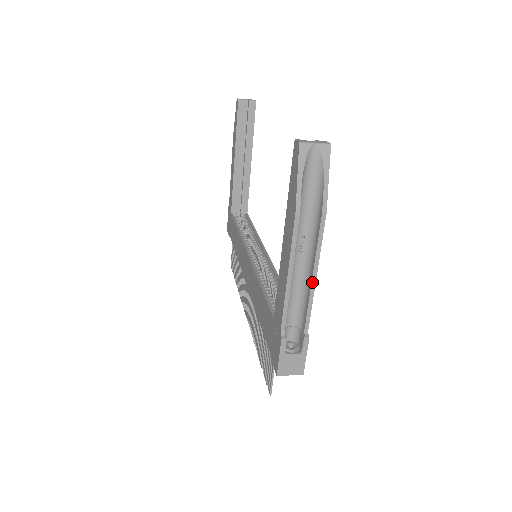
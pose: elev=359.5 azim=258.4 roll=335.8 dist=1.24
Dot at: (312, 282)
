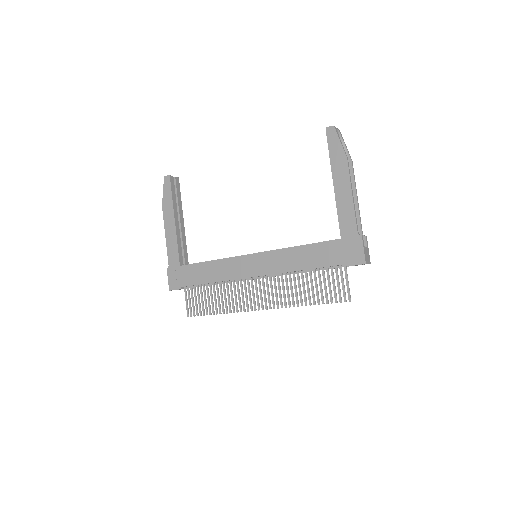
Dot at: (357, 201)
